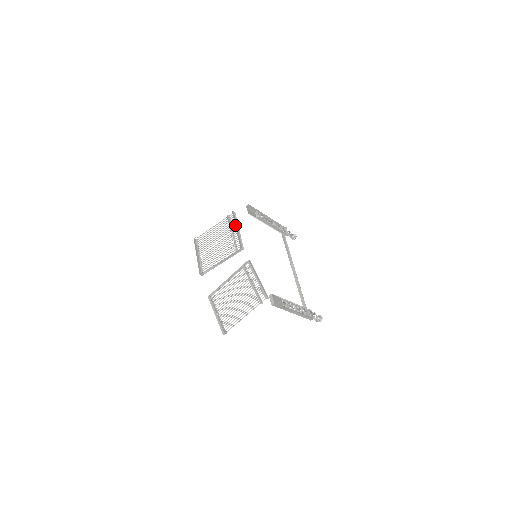
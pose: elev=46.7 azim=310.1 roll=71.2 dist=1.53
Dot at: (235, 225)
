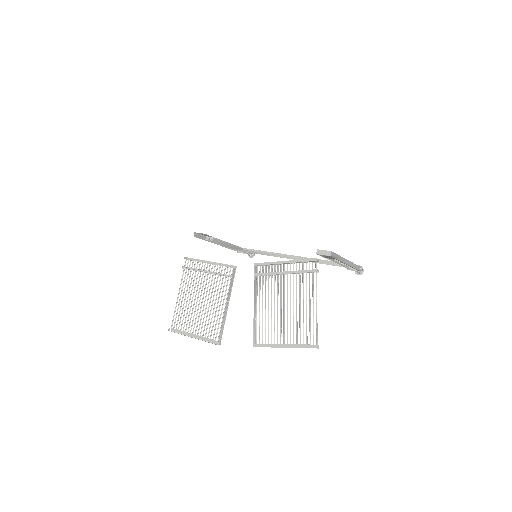
Dot at: occluded
